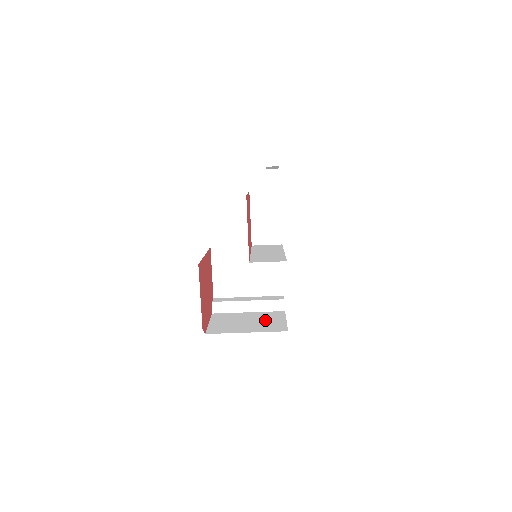
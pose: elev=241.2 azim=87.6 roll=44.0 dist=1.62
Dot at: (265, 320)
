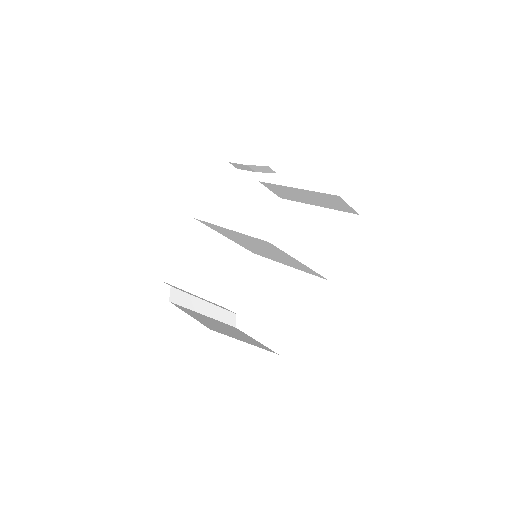
Dot at: occluded
